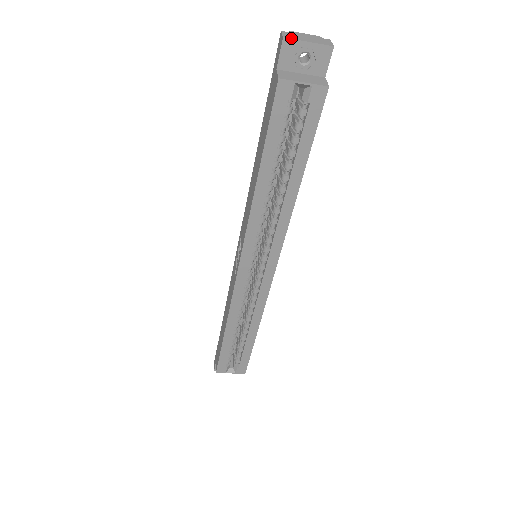
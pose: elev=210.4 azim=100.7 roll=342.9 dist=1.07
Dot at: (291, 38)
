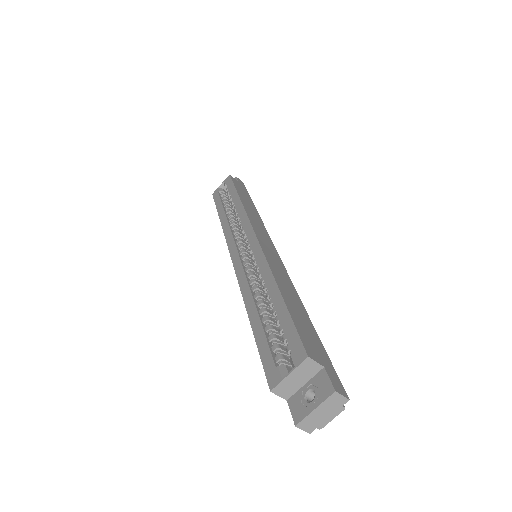
Dot at: occluded
